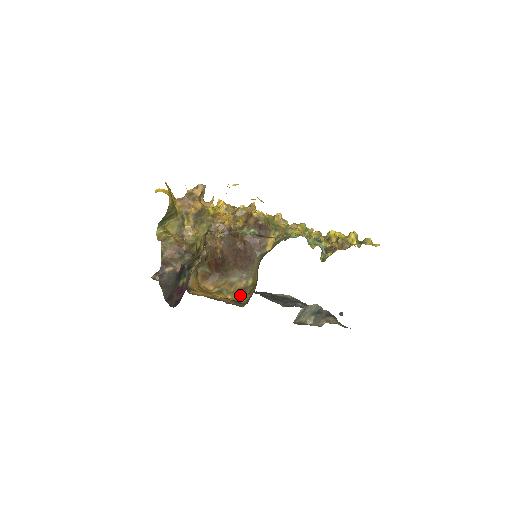
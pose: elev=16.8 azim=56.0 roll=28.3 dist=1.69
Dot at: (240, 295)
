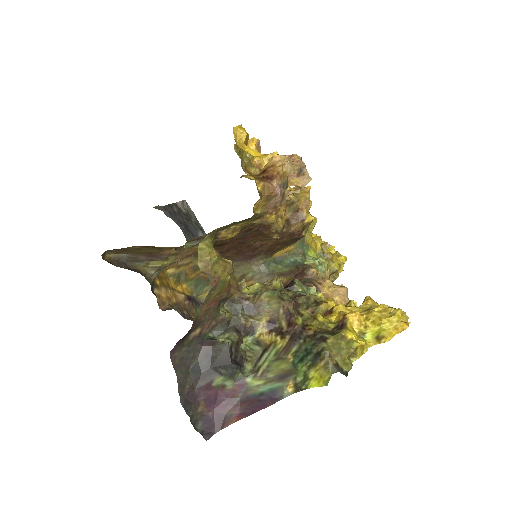
Dot at: (199, 287)
